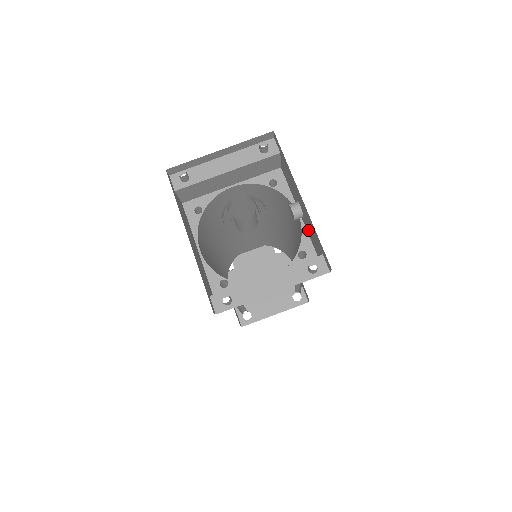
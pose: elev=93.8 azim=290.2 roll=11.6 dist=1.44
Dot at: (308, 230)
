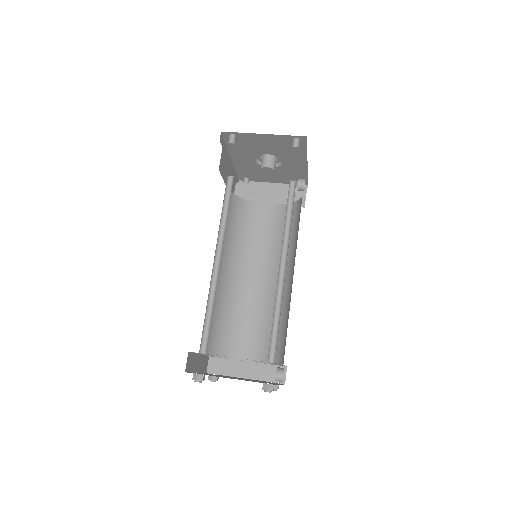
Dot at: occluded
